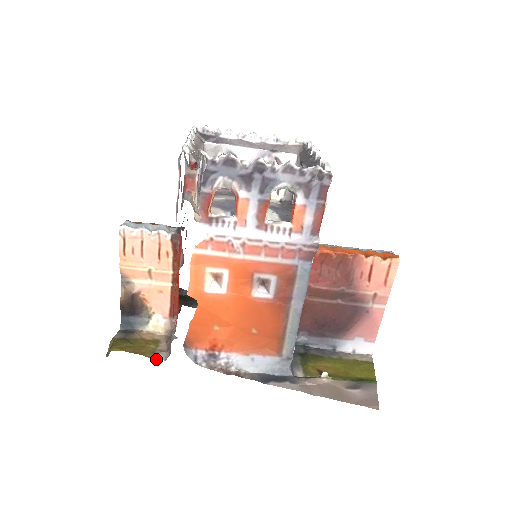
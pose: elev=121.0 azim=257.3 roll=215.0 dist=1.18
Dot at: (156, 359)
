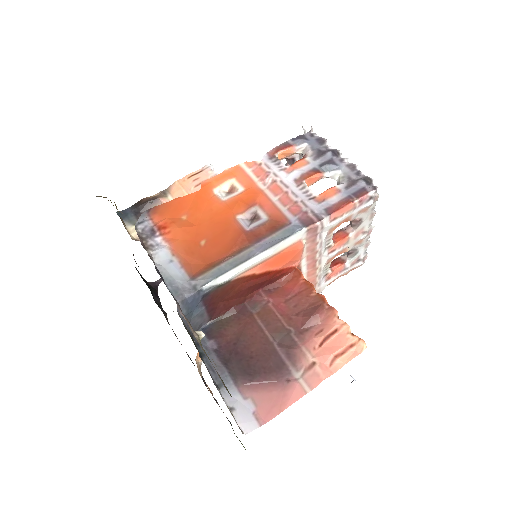
Dot at: (117, 209)
